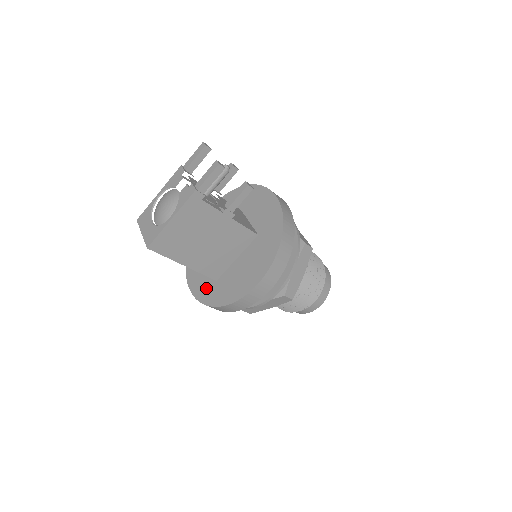
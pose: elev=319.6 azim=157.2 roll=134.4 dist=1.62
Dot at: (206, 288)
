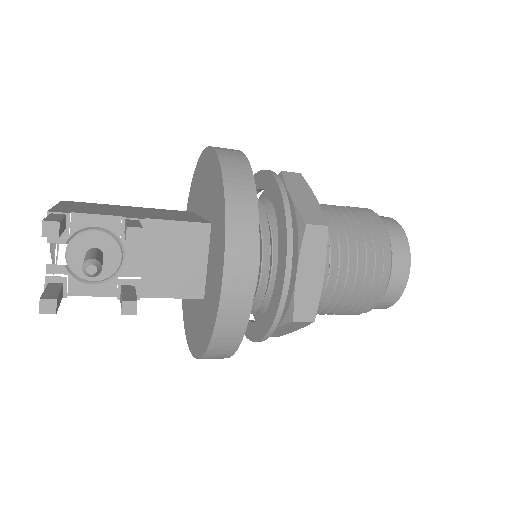
Dot at: occluded
